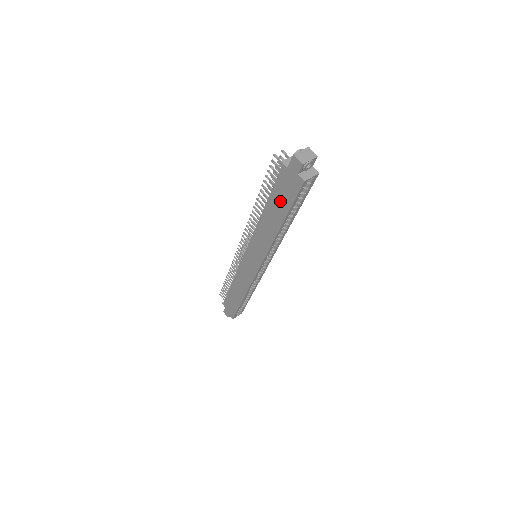
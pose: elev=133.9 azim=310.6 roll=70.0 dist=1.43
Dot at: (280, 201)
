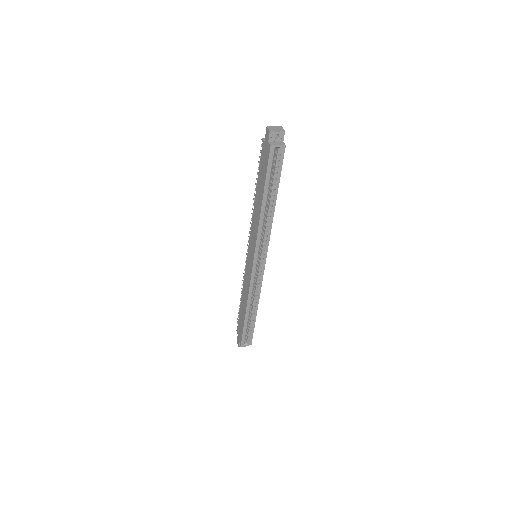
Dot at: (262, 176)
